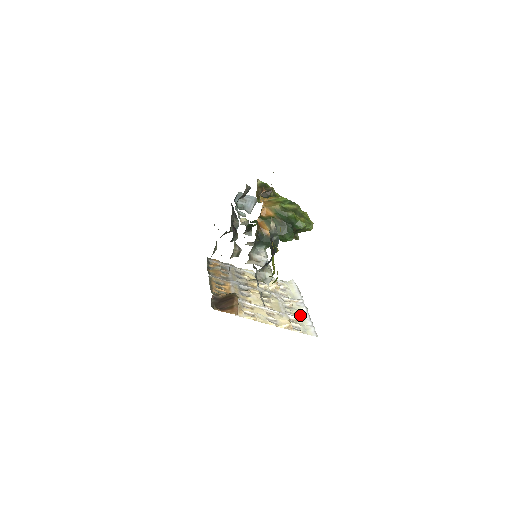
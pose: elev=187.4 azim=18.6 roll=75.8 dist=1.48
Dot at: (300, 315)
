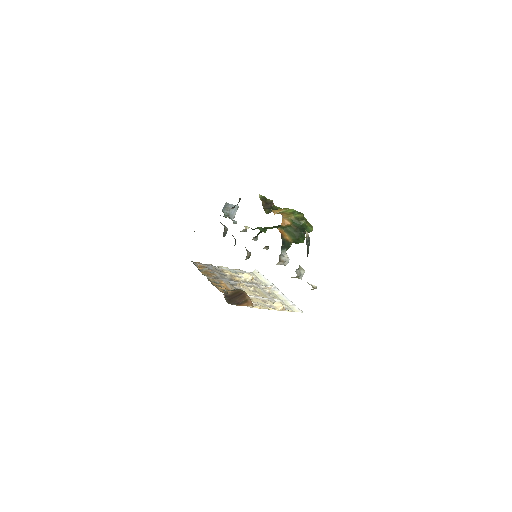
Dot at: (280, 298)
